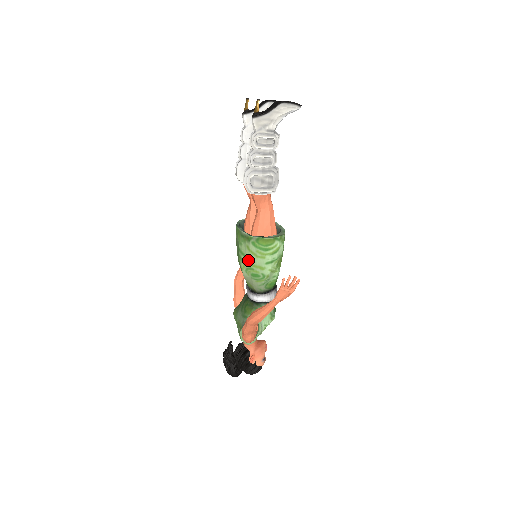
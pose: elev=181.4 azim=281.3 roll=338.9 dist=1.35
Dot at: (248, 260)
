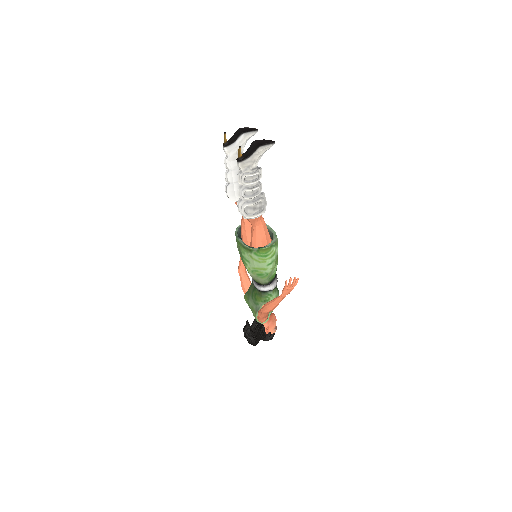
Dot at: (252, 265)
